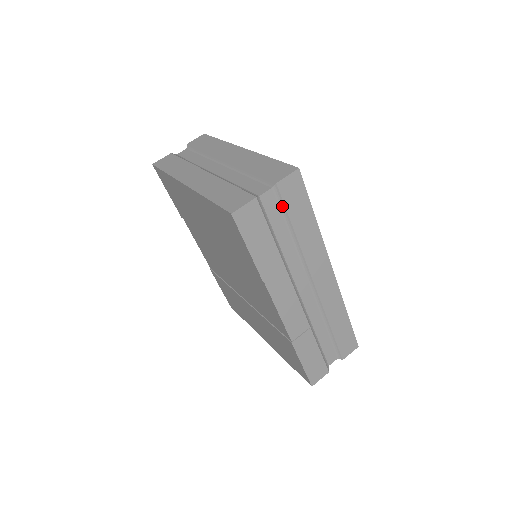
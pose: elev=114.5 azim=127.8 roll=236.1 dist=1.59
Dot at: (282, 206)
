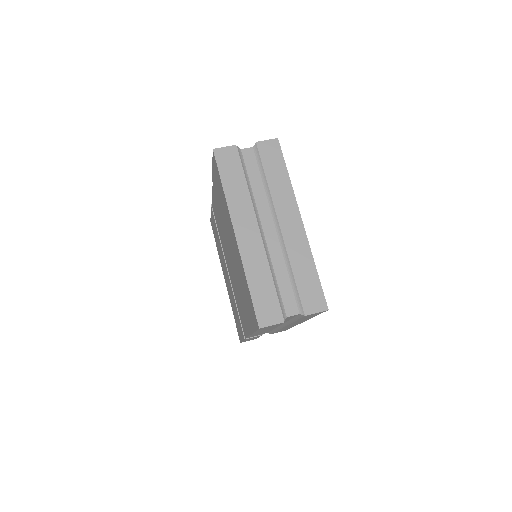
Dot at: (298, 317)
